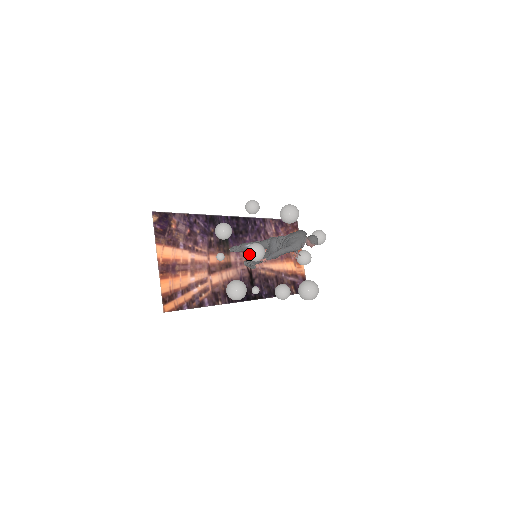
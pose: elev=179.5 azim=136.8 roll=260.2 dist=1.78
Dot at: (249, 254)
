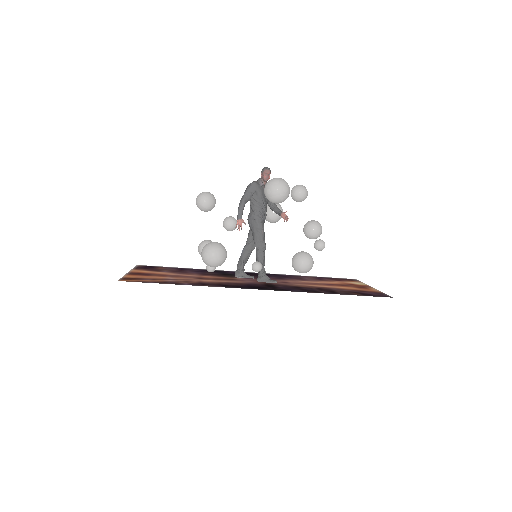
Dot at: (196, 202)
